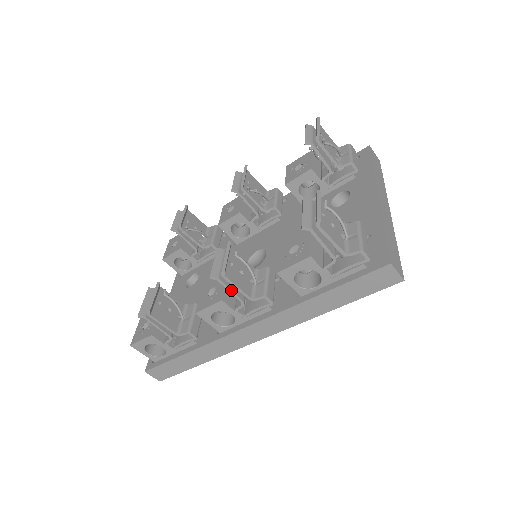
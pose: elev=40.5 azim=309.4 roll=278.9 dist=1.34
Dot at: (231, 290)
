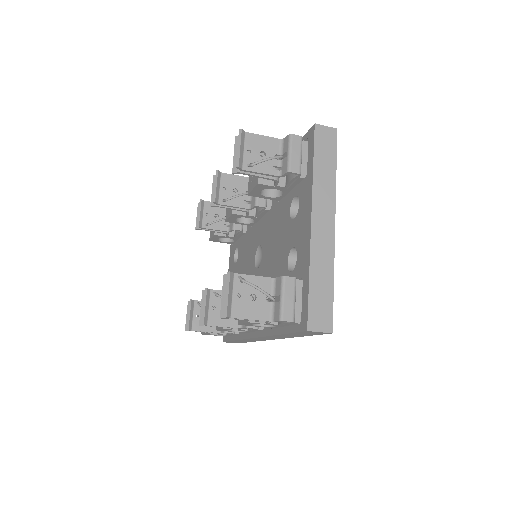
Dot at: (221, 327)
